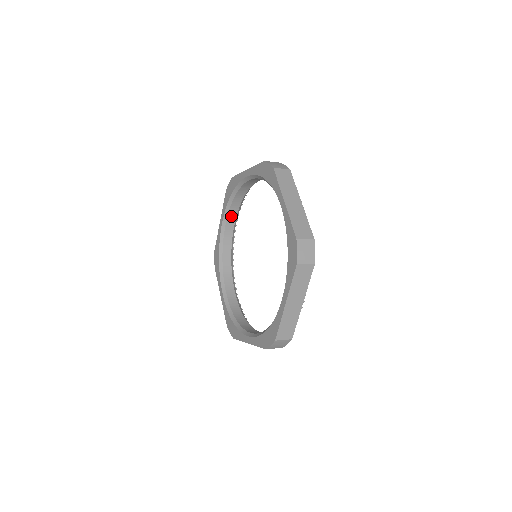
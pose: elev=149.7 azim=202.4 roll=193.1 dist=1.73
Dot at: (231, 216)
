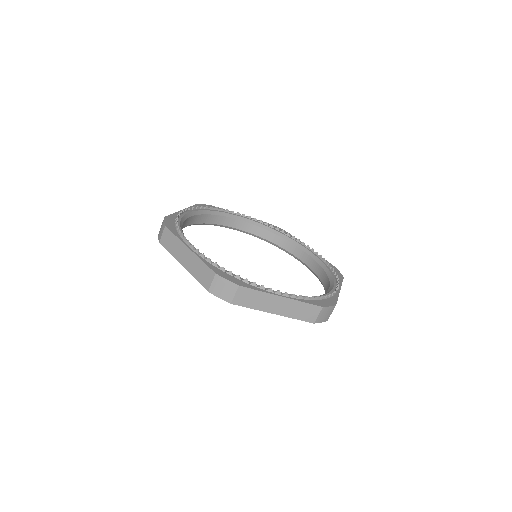
Dot at: (183, 225)
